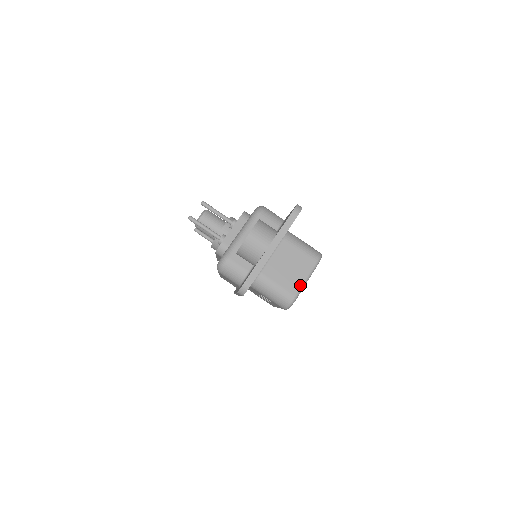
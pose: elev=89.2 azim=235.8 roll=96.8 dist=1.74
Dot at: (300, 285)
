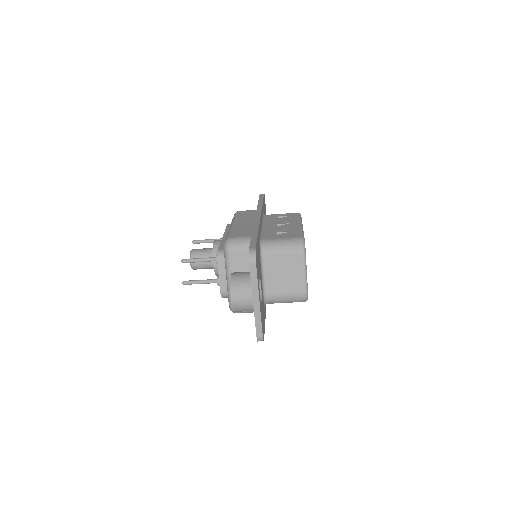
Dot at: (303, 282)
